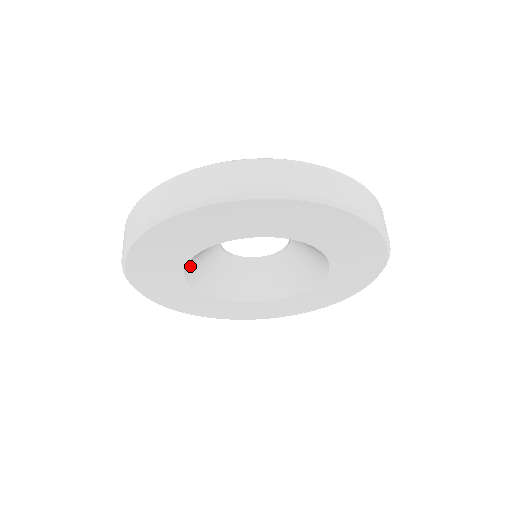
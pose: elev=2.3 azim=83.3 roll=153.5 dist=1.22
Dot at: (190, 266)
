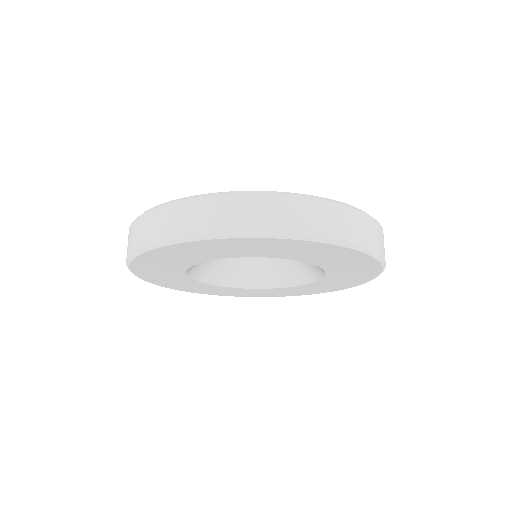
Dot at: (192, 268)
